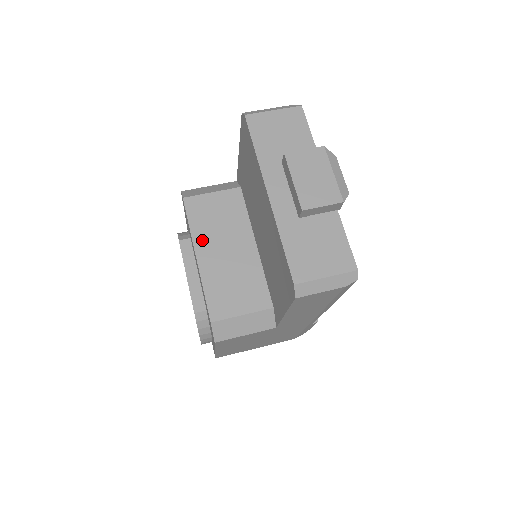
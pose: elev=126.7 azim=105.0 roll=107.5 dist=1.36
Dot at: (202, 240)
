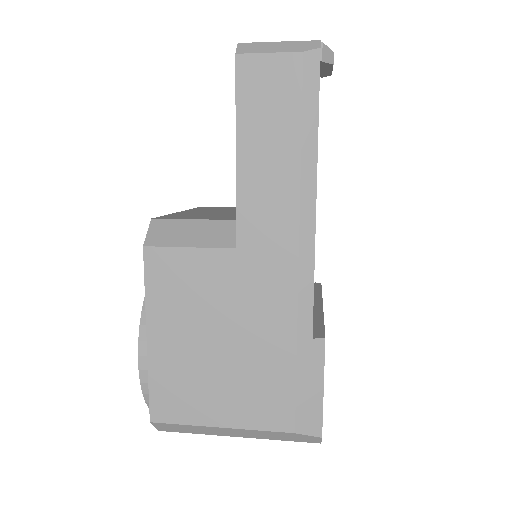
Dot at: (196, 210)
